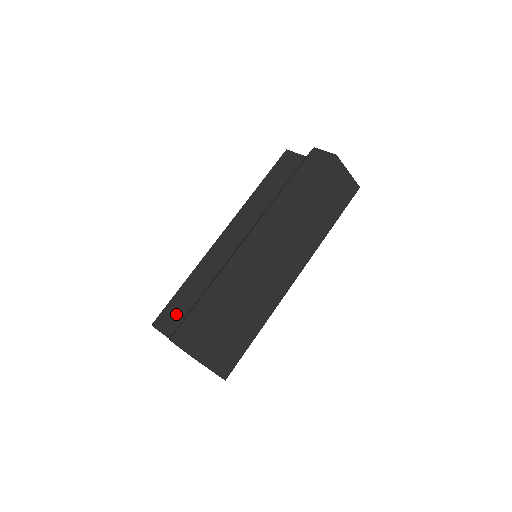
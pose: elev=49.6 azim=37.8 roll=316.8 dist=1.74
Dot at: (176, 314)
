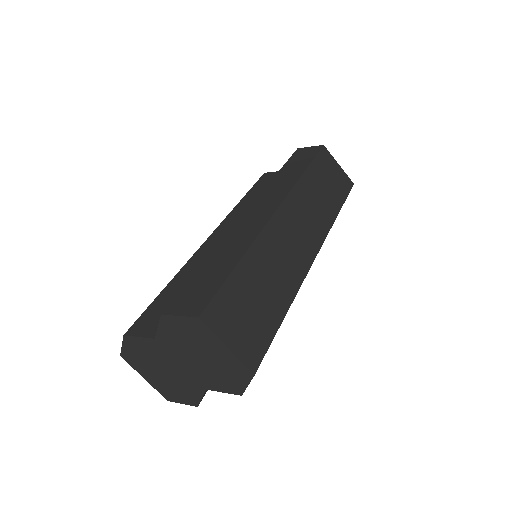
Dot at: (161, 313)
